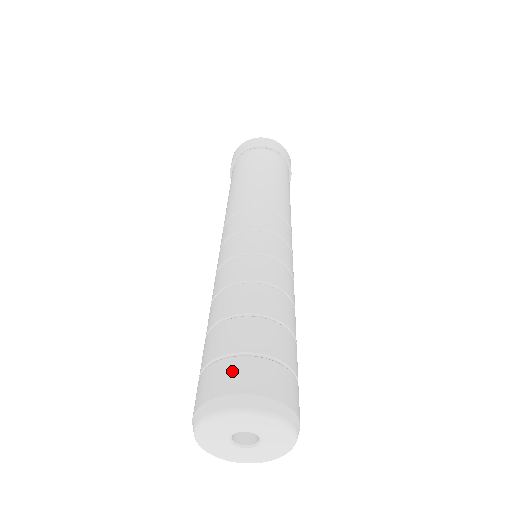
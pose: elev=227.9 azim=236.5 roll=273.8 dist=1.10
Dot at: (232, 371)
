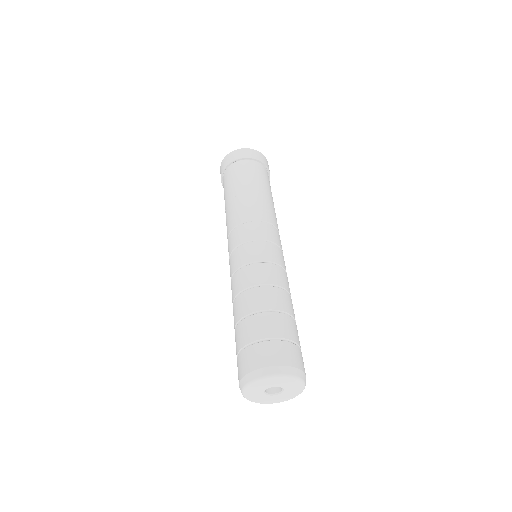
Dot at: (290, 351)
